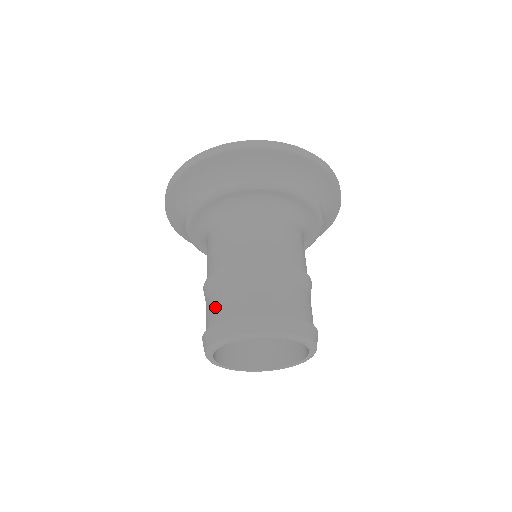
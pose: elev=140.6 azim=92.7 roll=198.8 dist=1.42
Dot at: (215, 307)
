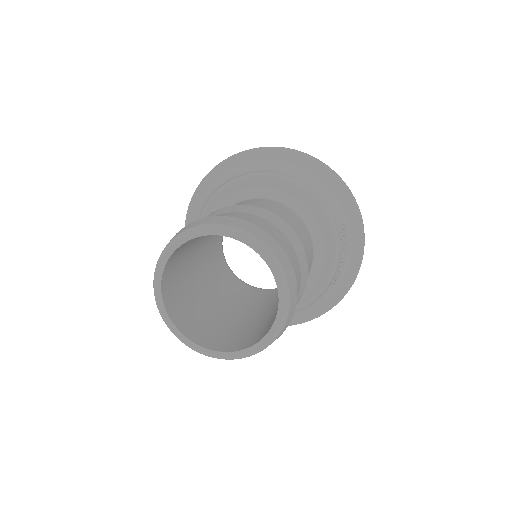
Dot at: occluded
